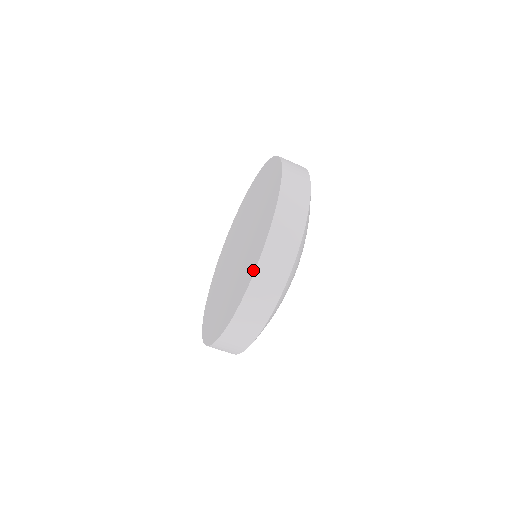
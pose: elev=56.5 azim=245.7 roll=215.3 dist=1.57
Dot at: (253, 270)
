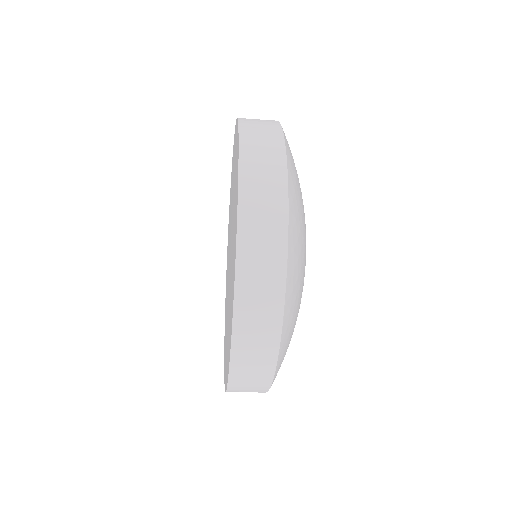
Dot at: occluded
